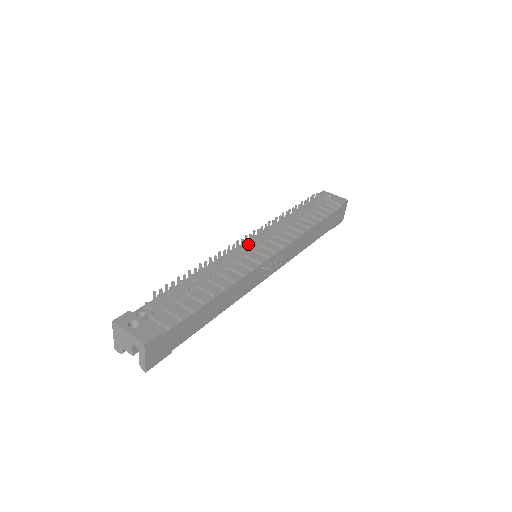
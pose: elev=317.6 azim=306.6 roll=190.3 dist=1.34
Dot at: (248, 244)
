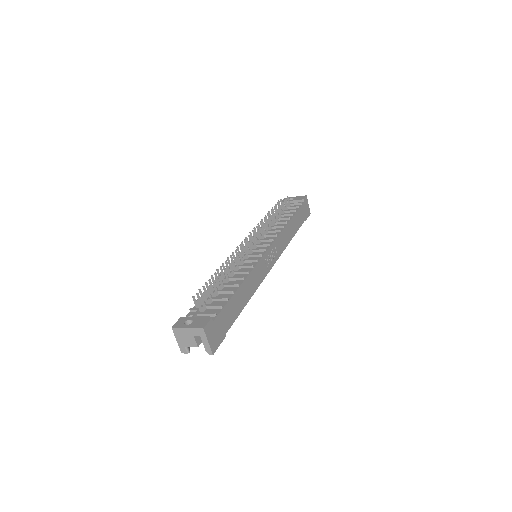
Dot at: (246, 246)
